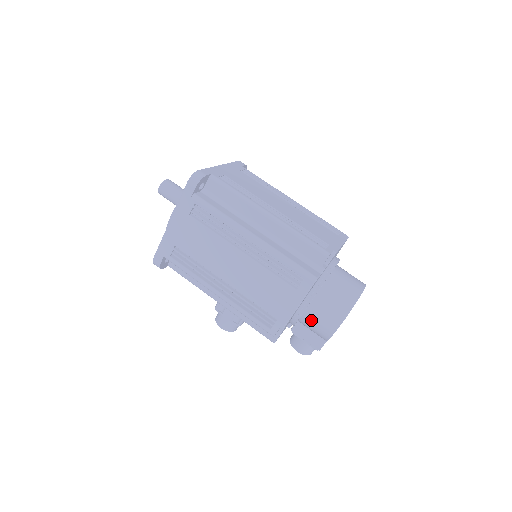
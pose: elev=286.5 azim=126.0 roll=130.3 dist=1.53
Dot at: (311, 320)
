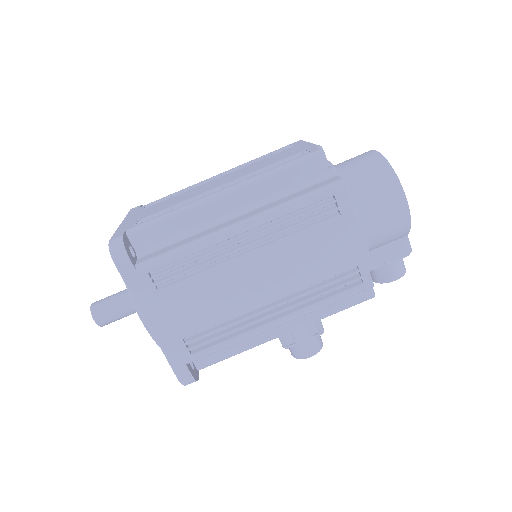
Dot at: (378, 232)
